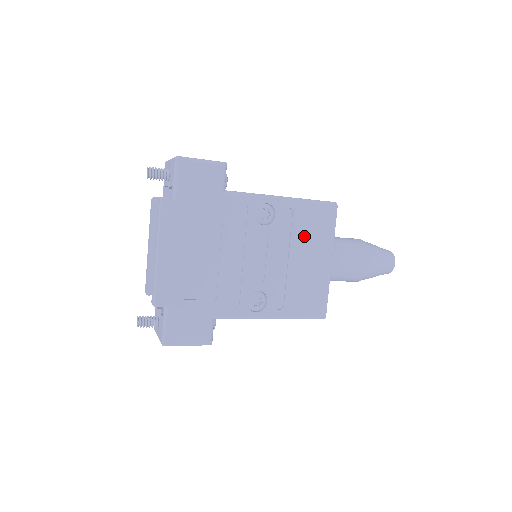
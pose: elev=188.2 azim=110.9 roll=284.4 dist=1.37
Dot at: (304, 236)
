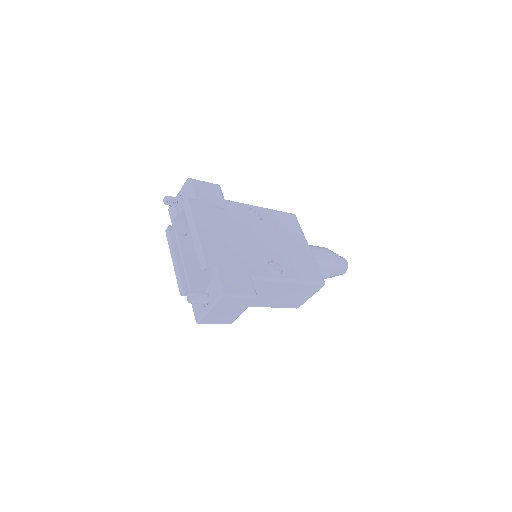
Dot at: (285, 230)
